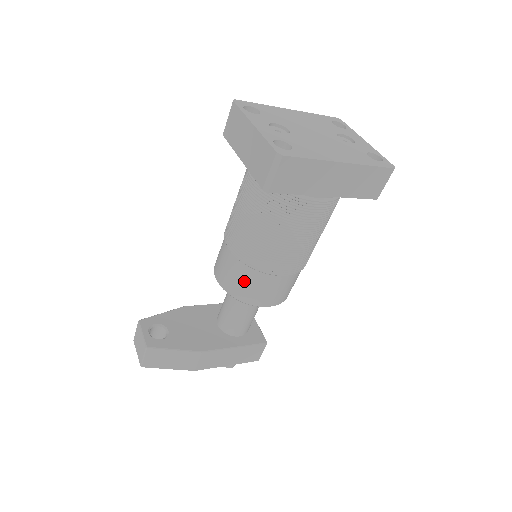
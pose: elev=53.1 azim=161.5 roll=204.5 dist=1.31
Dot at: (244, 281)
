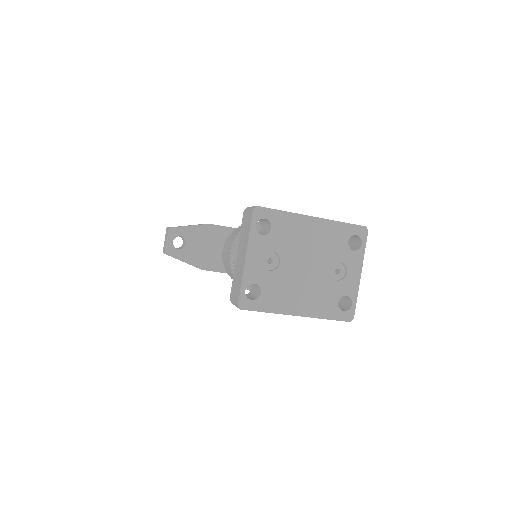
Dot at: (232, 276)
